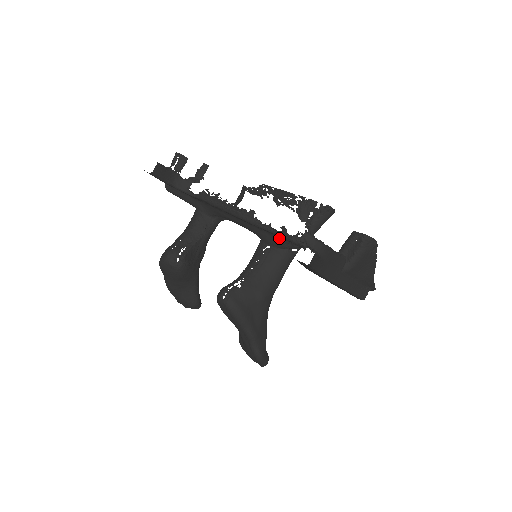
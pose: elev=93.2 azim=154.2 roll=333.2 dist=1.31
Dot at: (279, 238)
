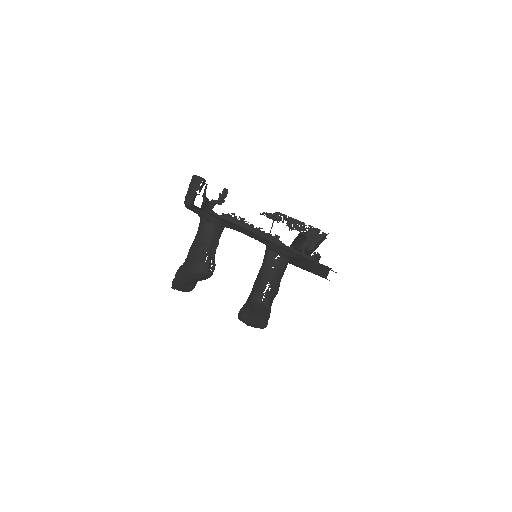
Dot at: (293, 253)
